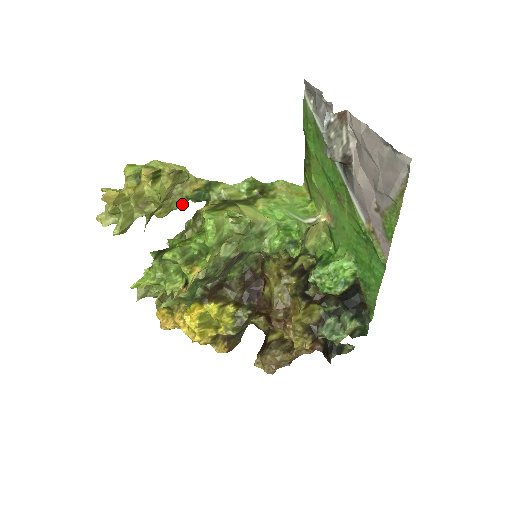
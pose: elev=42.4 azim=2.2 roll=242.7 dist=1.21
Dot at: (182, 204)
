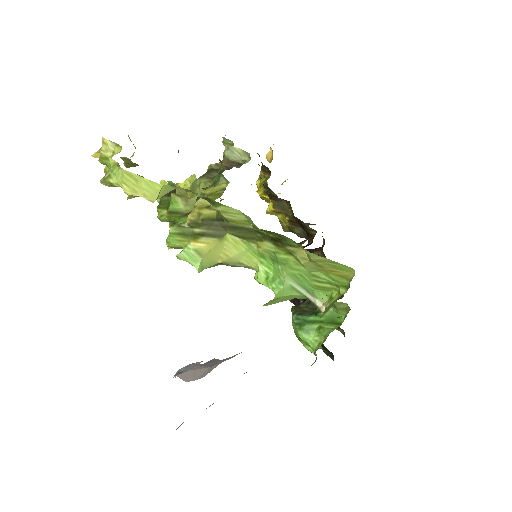
Dot at: occluded
